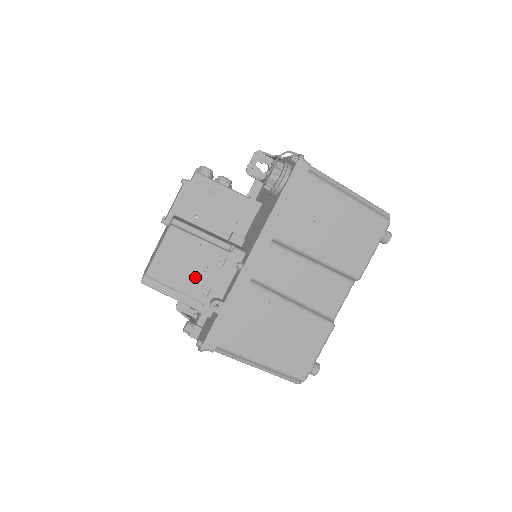
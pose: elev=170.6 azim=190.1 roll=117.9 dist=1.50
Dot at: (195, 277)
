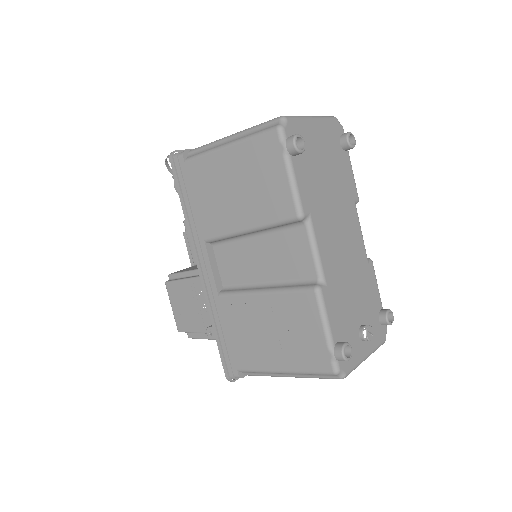
Dot at: (199, 314)
